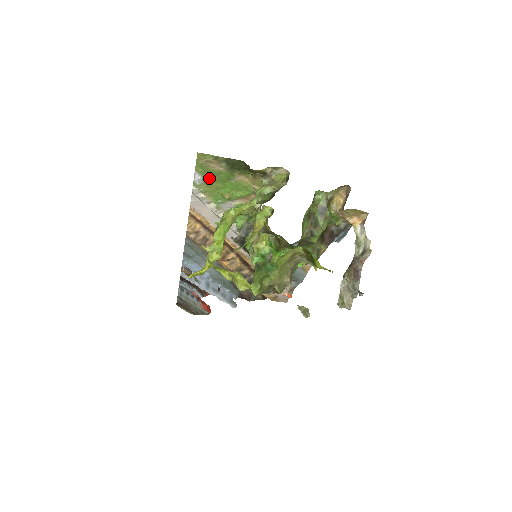
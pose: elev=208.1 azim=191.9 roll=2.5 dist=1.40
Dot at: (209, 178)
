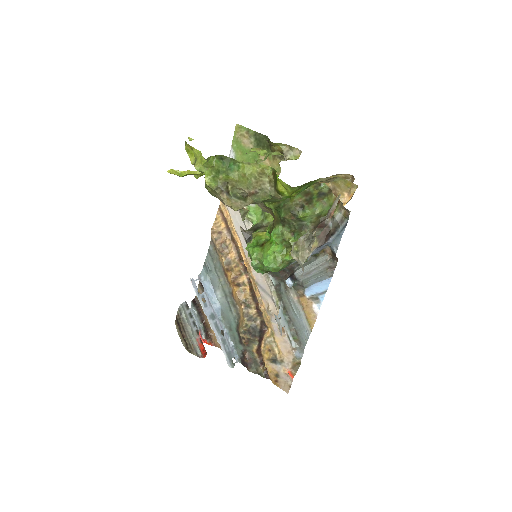
Dot at: (240, 158)
